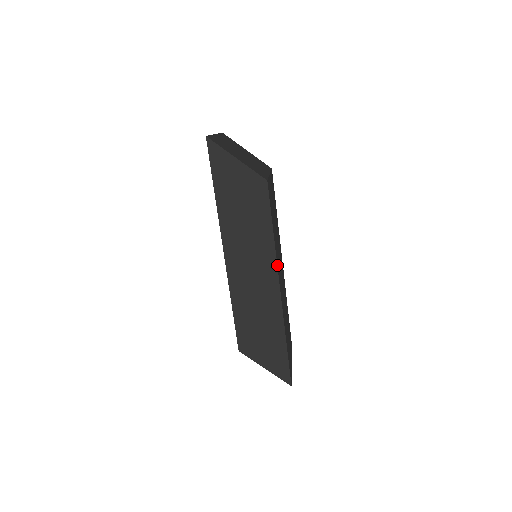
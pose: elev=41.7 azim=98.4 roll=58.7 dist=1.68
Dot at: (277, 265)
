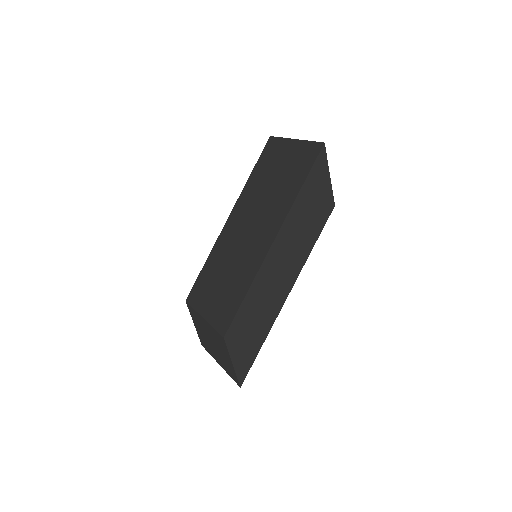
Dot at: (297, 275)
